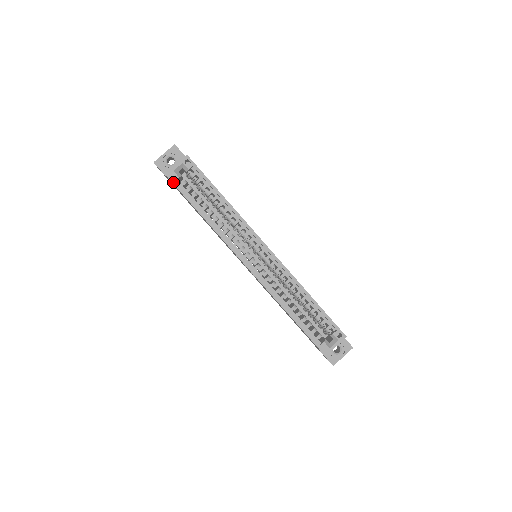
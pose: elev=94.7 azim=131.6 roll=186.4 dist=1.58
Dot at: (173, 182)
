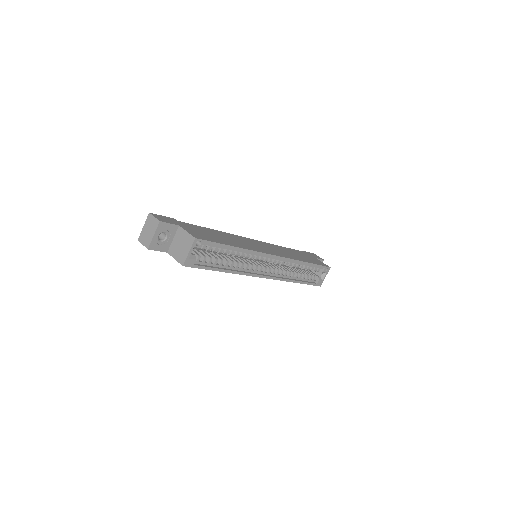
Dot at: (192, 267)
